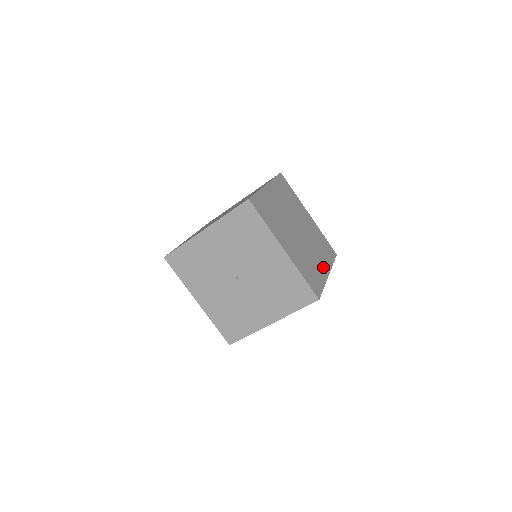
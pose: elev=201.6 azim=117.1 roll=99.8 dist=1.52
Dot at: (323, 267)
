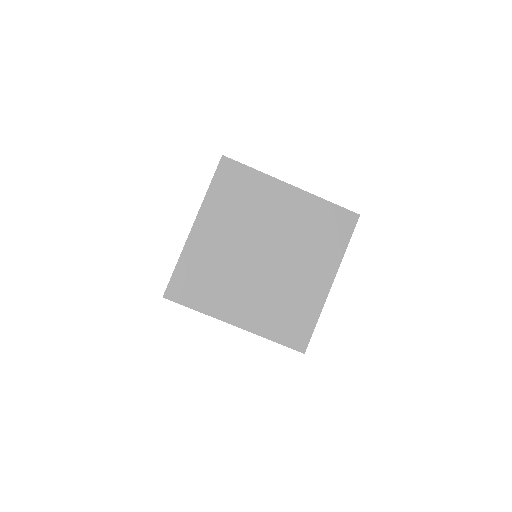
Dot at: occluded
